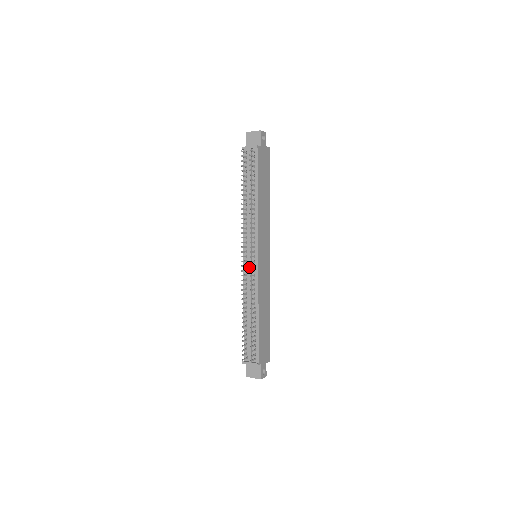
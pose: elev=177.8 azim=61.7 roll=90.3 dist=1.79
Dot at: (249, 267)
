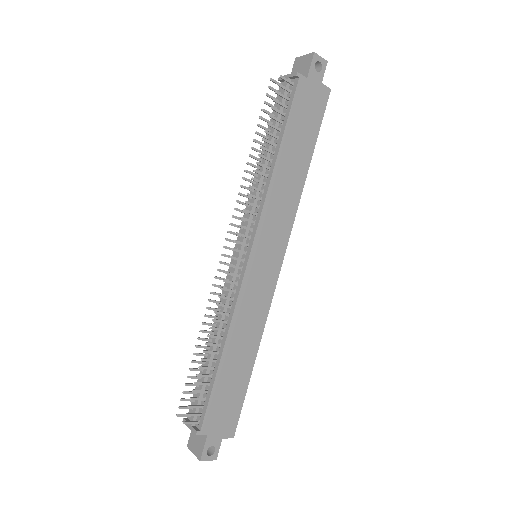
Dot at: (233, 268)
